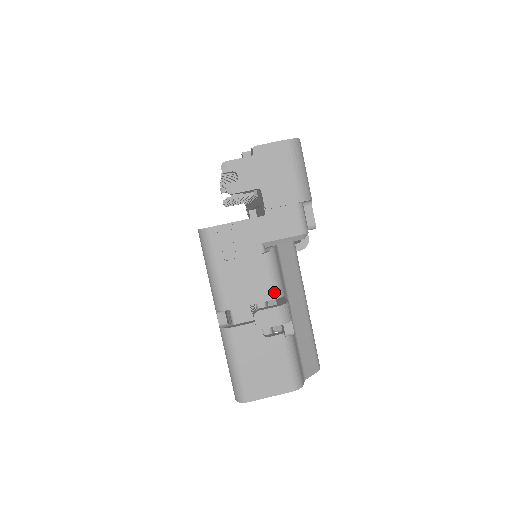
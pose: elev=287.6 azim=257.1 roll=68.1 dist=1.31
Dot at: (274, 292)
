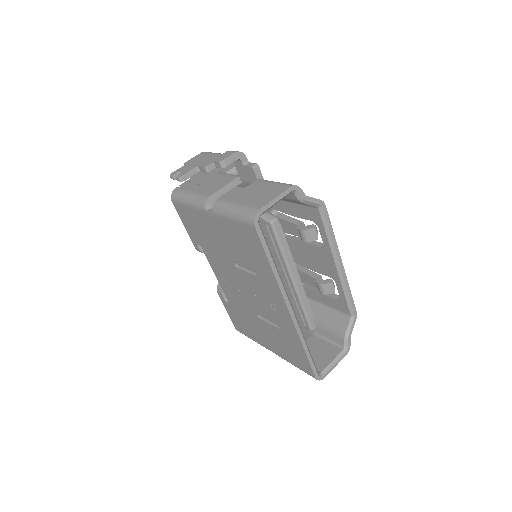
Dot at: (235, 176)
